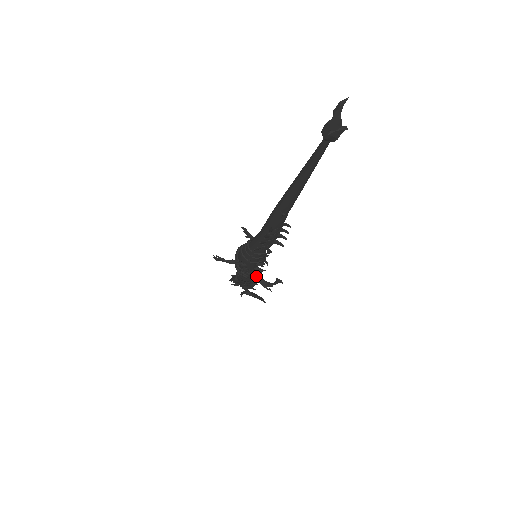
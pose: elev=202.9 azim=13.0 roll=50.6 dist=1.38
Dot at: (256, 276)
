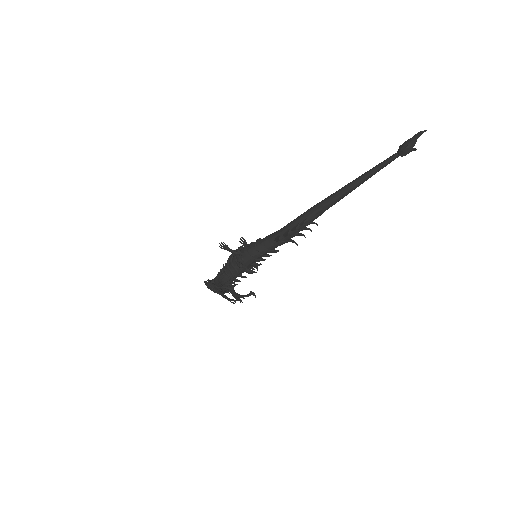
Dot at: (239, 280)
